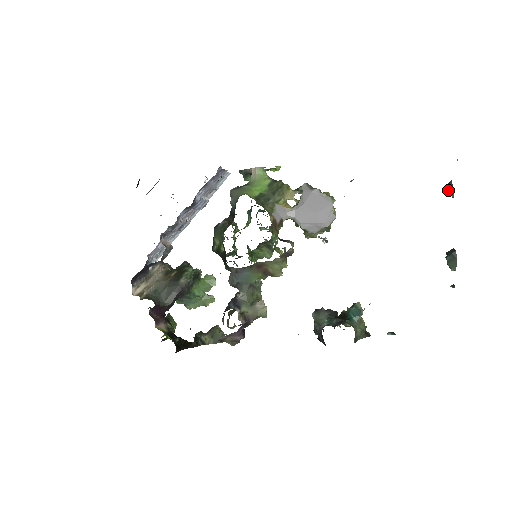
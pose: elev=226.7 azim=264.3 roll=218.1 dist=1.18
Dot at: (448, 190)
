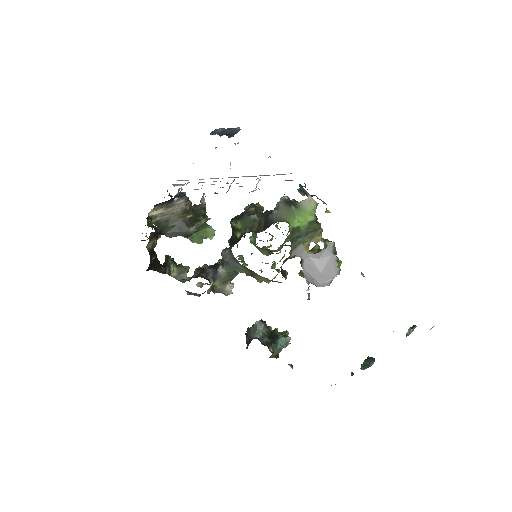
Dot at: (409, 329)
